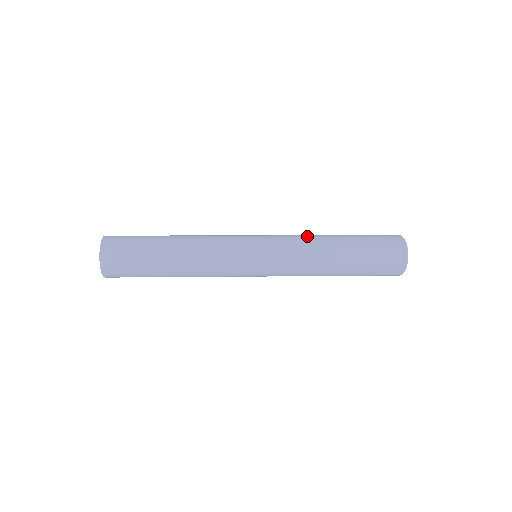
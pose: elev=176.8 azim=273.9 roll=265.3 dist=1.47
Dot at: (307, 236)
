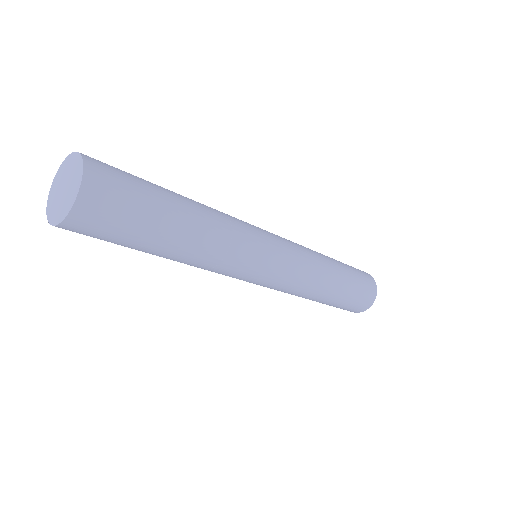
Dot at: occluded
